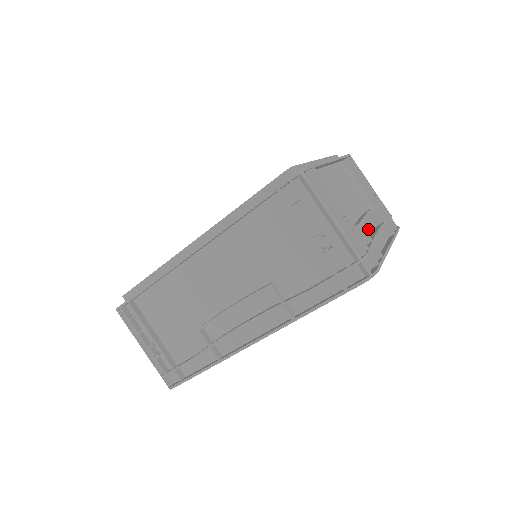
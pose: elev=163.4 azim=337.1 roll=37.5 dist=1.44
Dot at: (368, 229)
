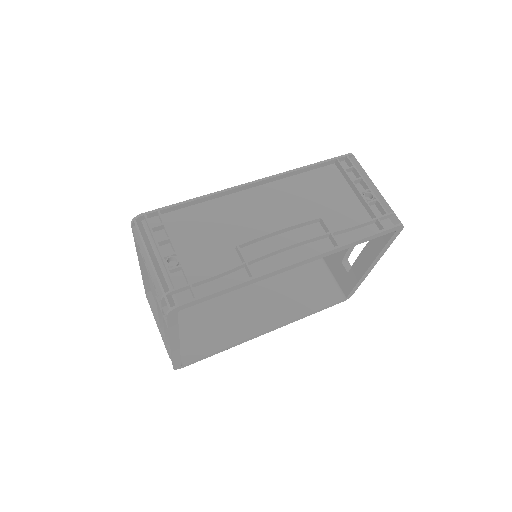
Dot at: (326, 293)
